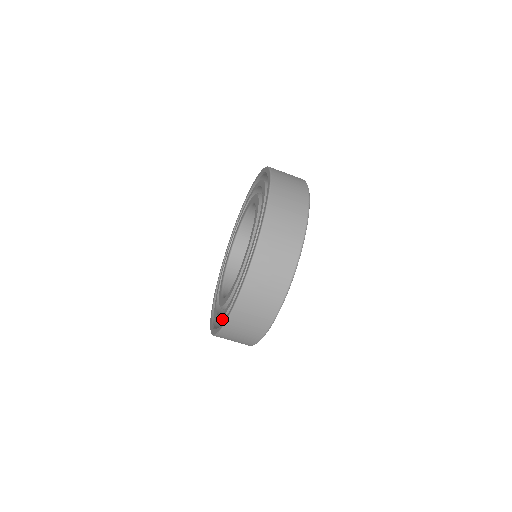
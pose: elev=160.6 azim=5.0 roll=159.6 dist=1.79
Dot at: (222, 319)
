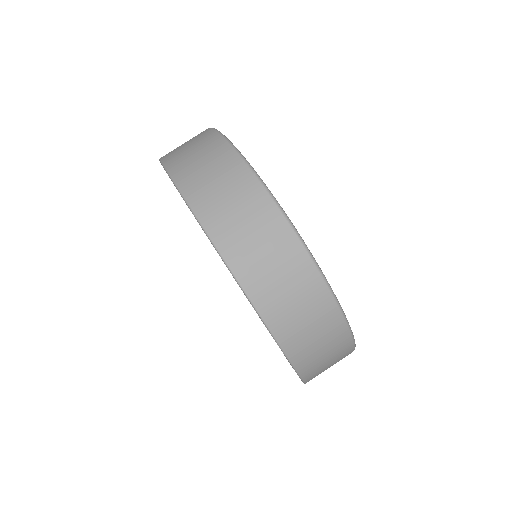
Dot at: occluded
